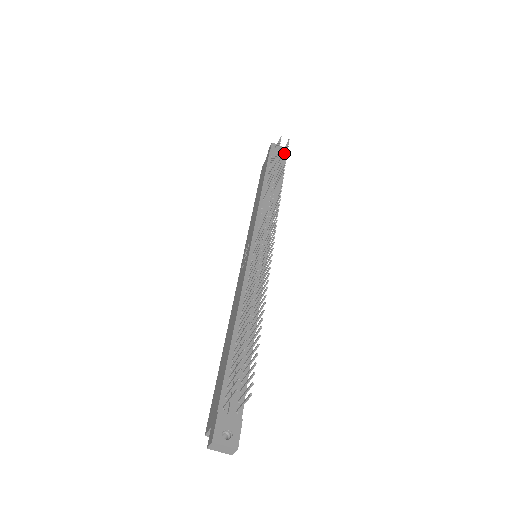
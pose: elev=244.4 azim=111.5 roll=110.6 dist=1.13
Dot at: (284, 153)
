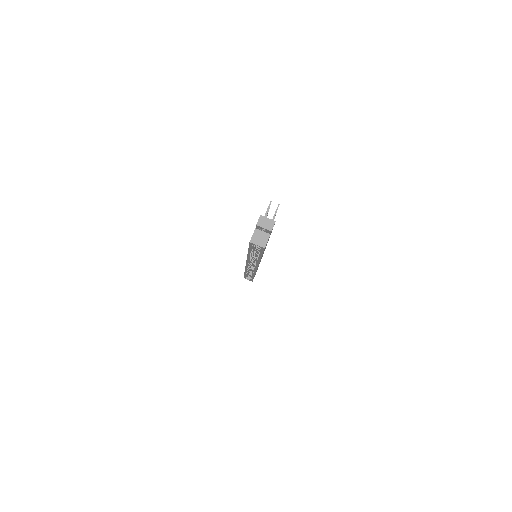
Dot at: occluded
